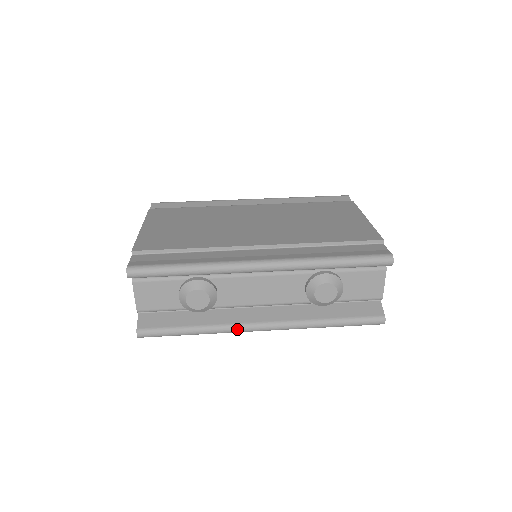
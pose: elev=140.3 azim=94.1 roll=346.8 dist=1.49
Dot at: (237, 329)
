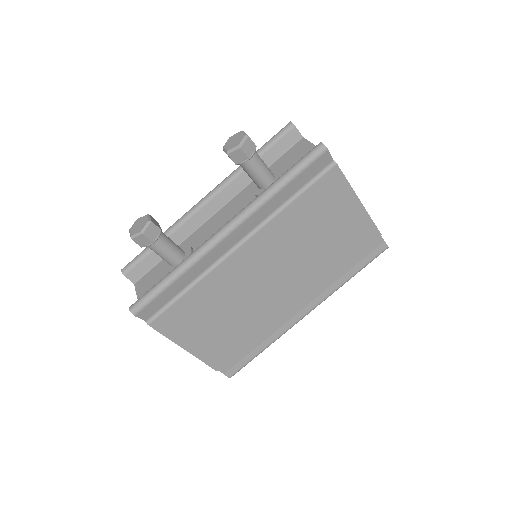
Dot at: occluded
